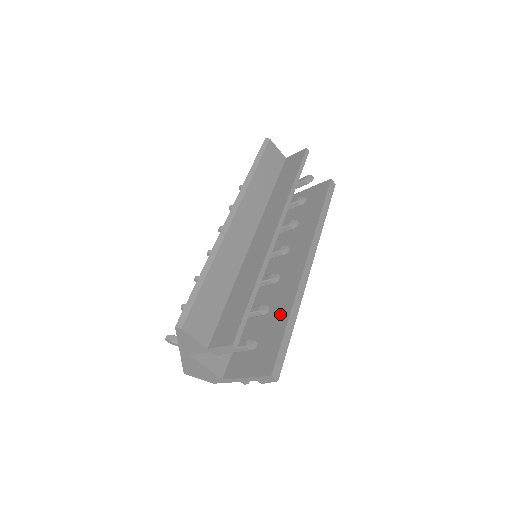
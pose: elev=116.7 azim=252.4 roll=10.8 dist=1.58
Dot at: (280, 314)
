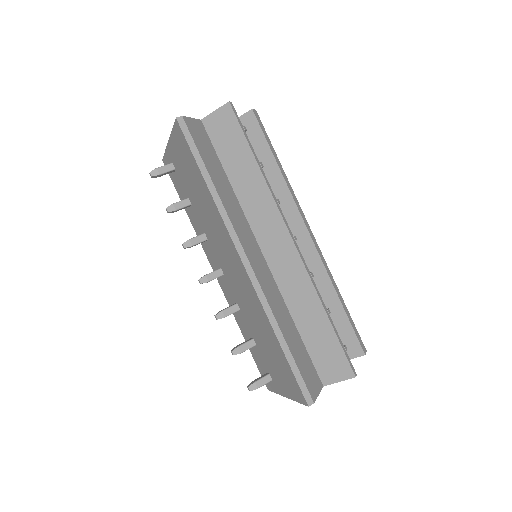
Dot at: (325, 298)
